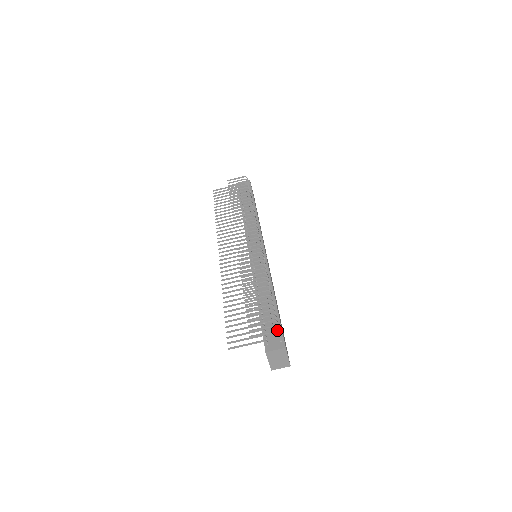
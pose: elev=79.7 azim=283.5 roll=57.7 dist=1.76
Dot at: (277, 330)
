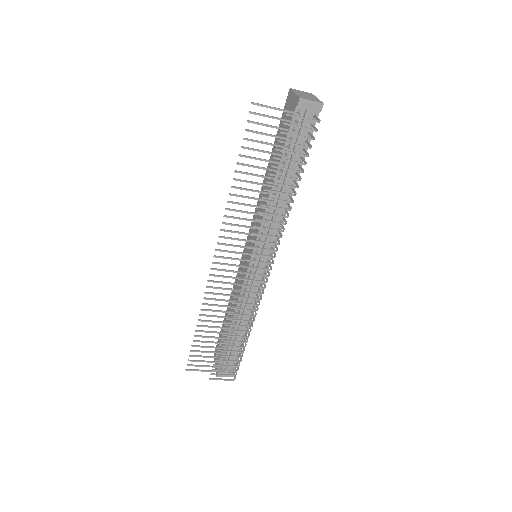
Dot at: occluded
